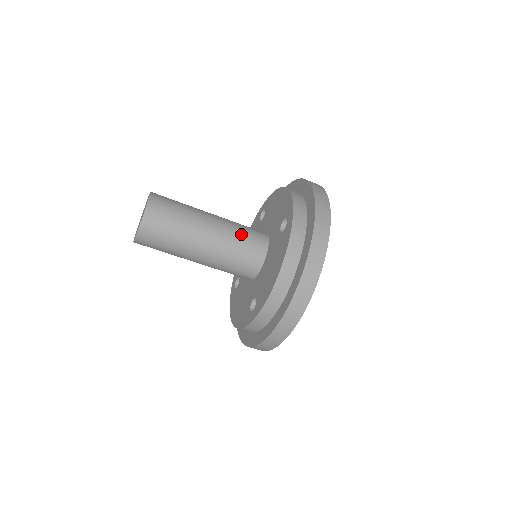
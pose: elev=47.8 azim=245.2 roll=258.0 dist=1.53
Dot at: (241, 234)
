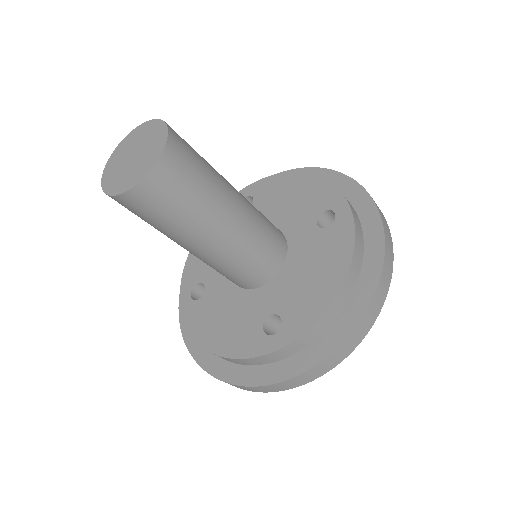
Dot at: (264, 220)
